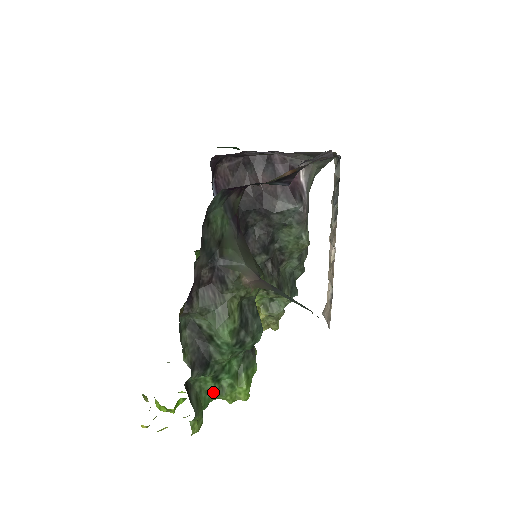
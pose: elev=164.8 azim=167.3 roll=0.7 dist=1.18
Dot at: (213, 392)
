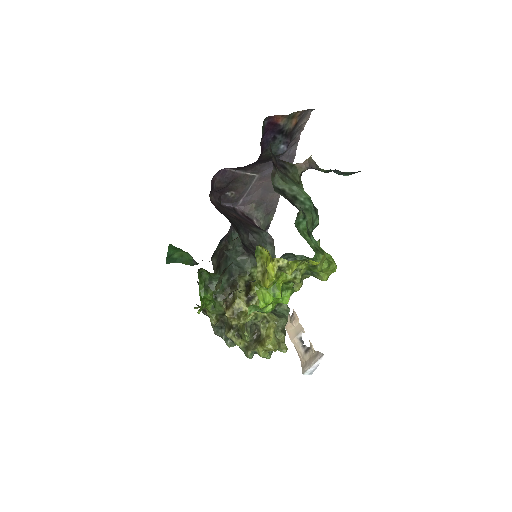
Dot at: occluded
